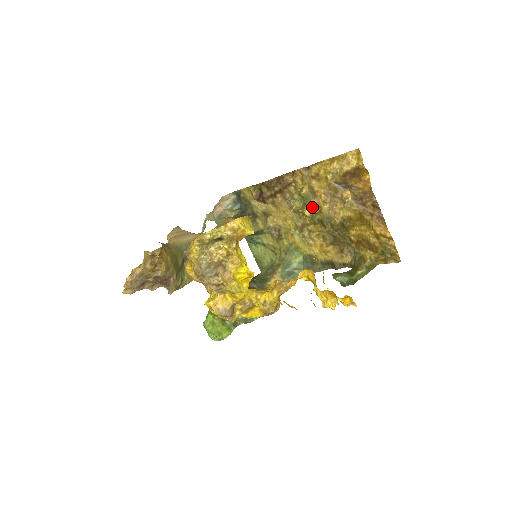
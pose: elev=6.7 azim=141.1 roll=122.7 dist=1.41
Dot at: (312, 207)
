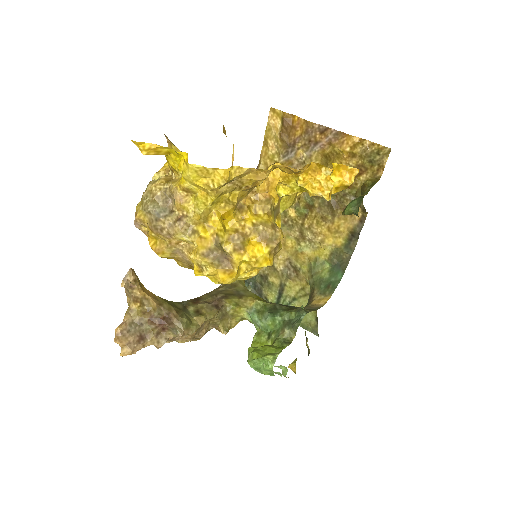
Dot at: occluded
